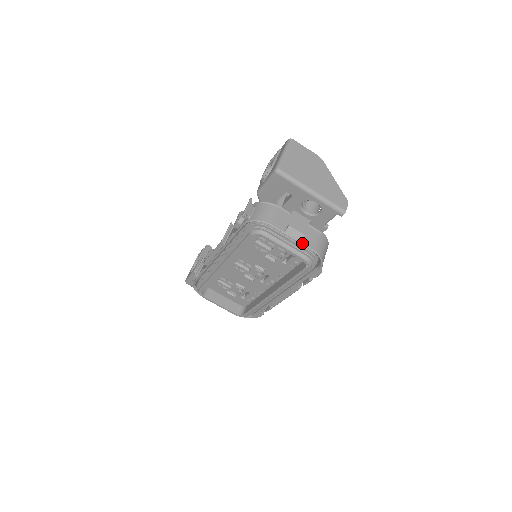
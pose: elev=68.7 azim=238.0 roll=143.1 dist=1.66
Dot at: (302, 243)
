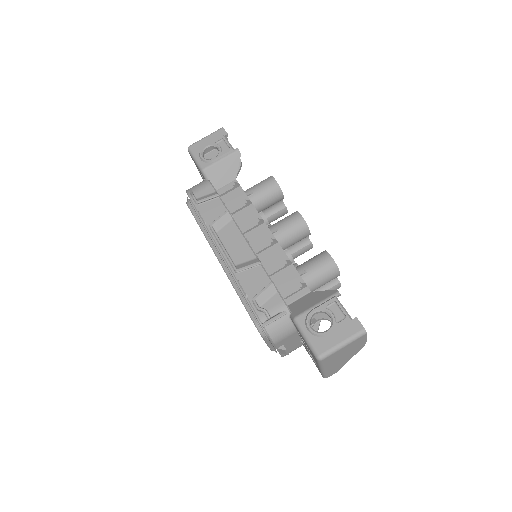
Dot at: (280, 354)
